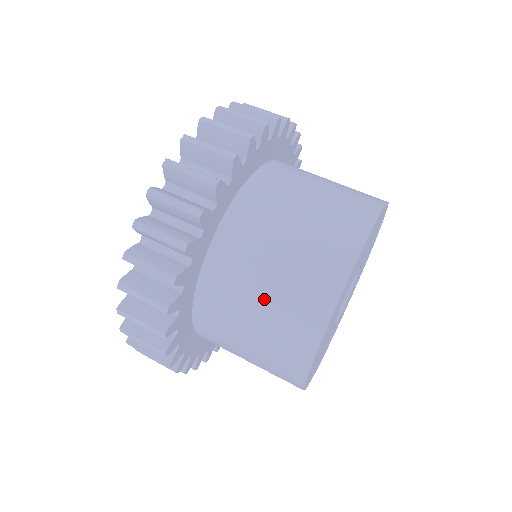
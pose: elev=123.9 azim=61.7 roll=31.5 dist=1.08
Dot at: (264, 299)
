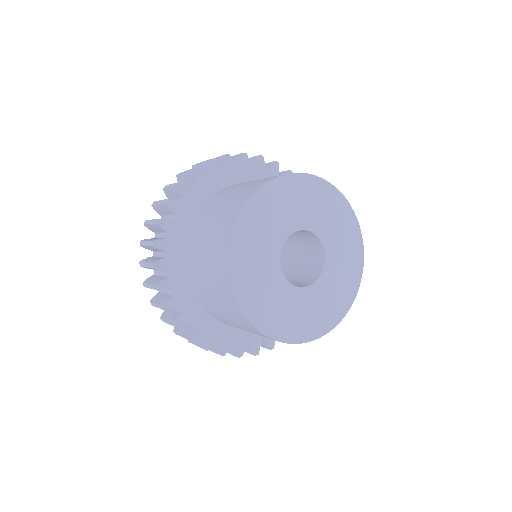
Dot at: (209, 231)
